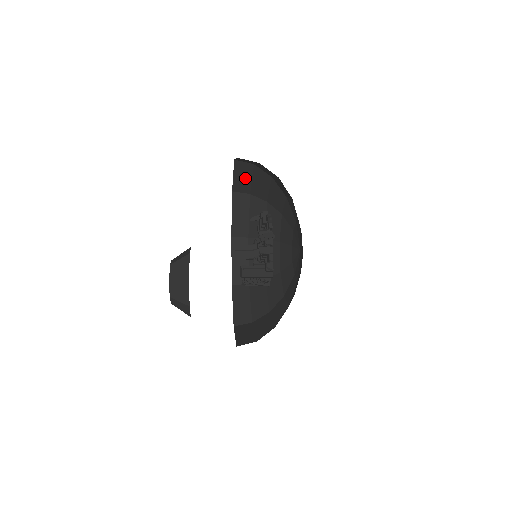
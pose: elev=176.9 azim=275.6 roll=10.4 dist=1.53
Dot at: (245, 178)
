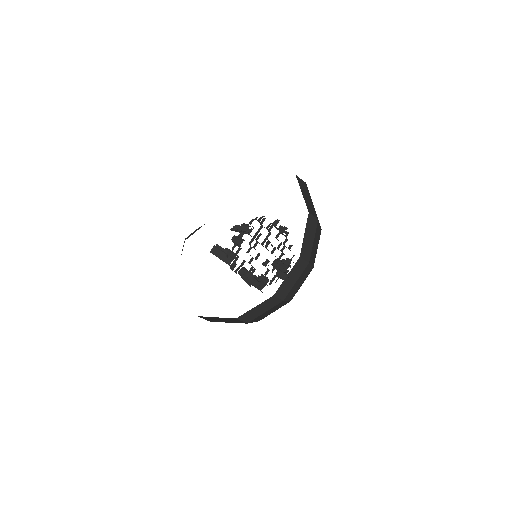
Dot at: (309, 199)
